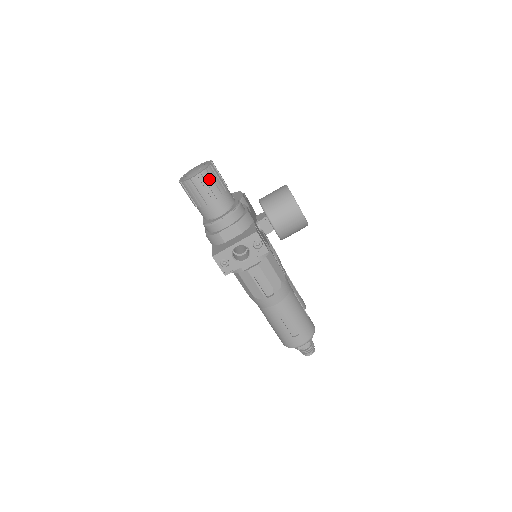
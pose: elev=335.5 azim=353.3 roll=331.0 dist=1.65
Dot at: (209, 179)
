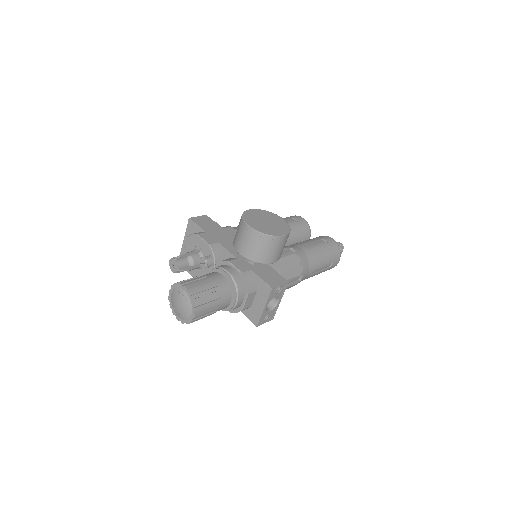
Dot at: (202, 303)
